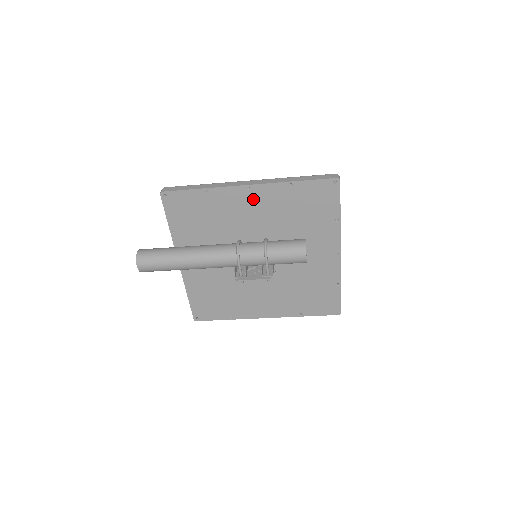
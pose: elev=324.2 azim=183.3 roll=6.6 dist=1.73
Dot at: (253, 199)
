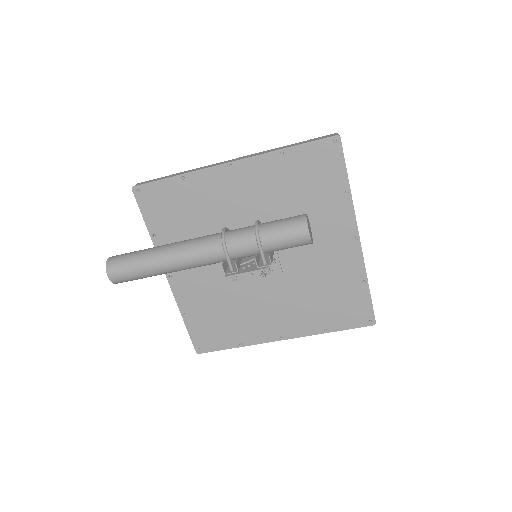
Dot at: (239, 180)
